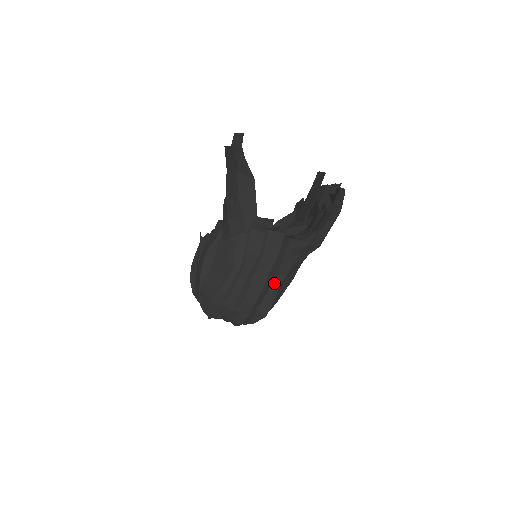
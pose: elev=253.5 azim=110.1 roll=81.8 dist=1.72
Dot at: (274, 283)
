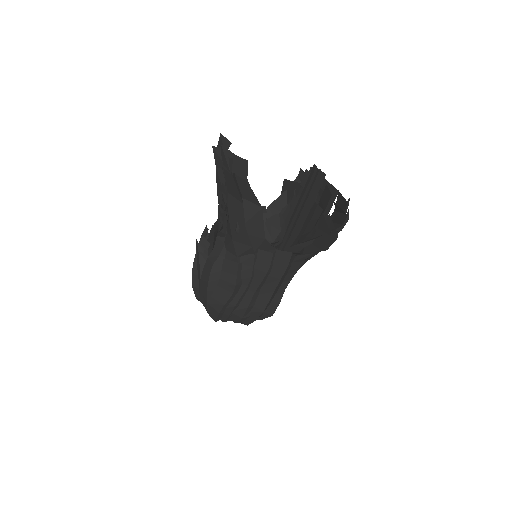
Dot at: (280, 289)
